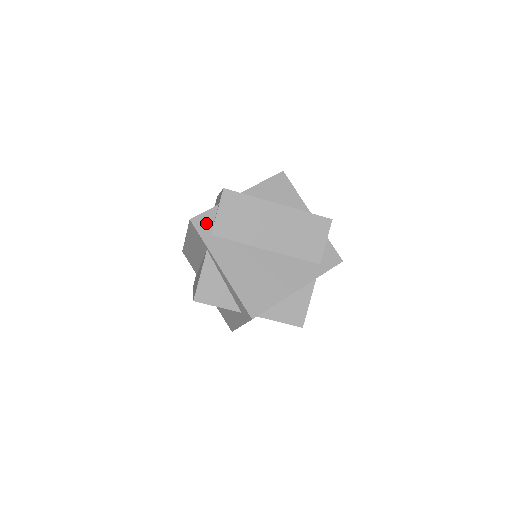
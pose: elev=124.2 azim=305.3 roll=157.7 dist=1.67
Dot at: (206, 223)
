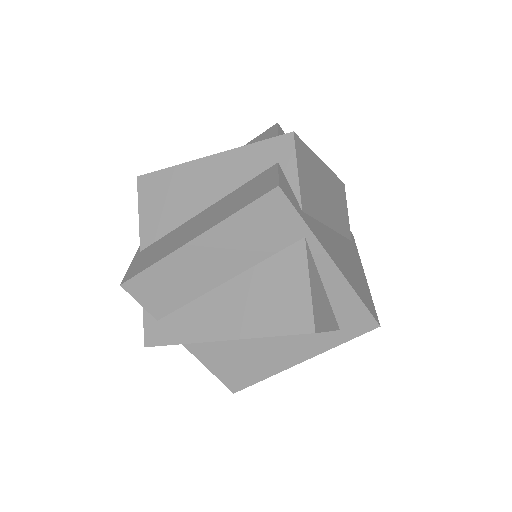
Dot at: (290, 192)
